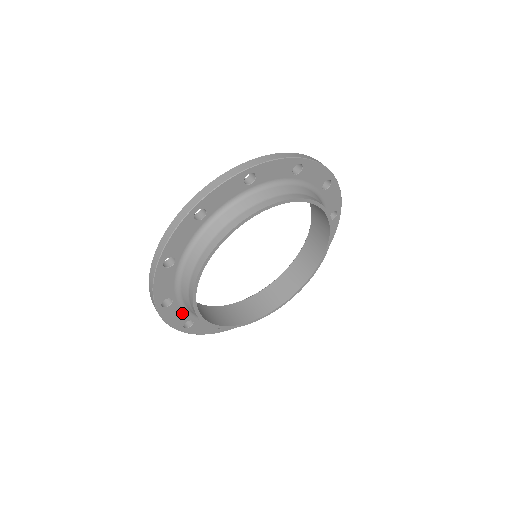
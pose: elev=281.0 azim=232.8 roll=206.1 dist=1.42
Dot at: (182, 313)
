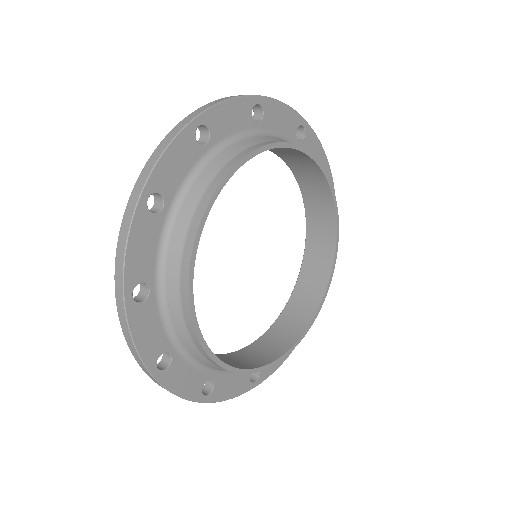
Dot at: (192, 372)
